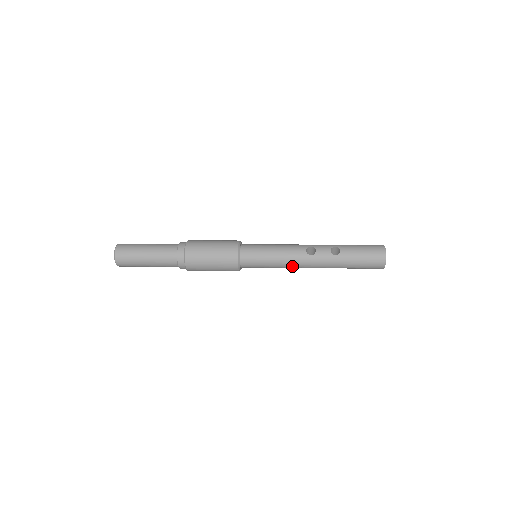
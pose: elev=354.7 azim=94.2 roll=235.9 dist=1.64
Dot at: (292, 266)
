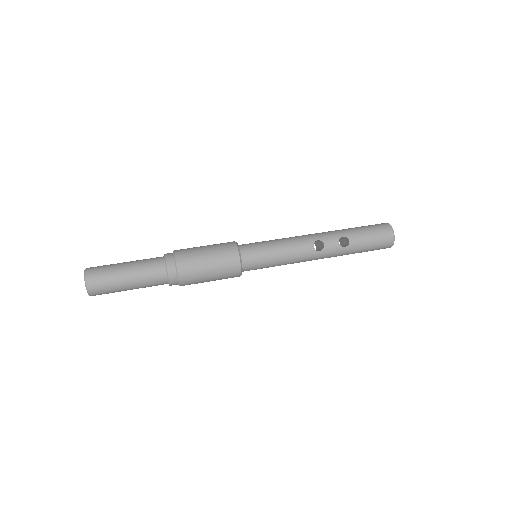
Dot at: (298, 262)
